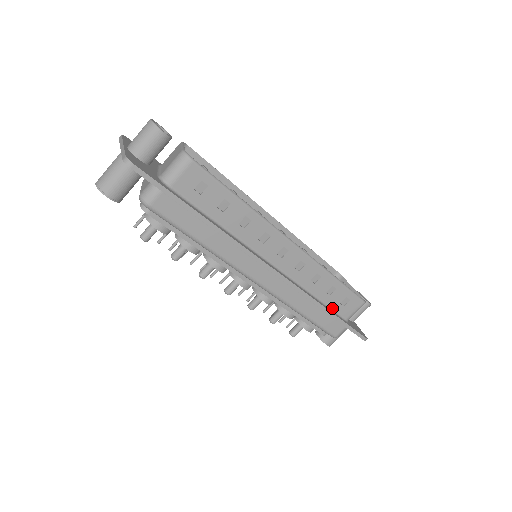
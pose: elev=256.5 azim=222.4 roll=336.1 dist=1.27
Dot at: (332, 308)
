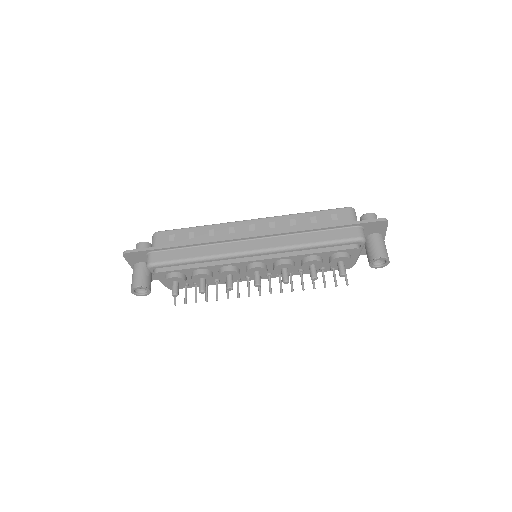
Dot at: occluded
